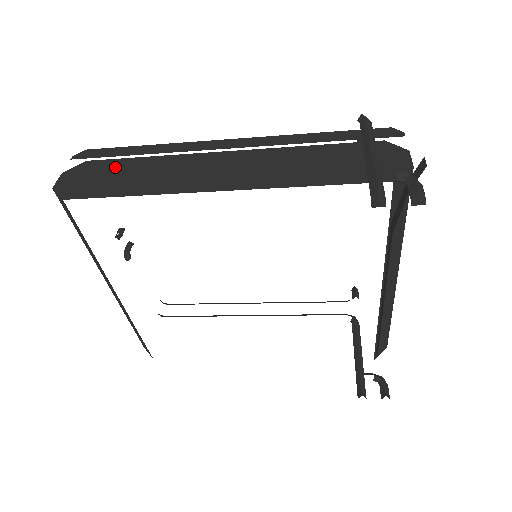
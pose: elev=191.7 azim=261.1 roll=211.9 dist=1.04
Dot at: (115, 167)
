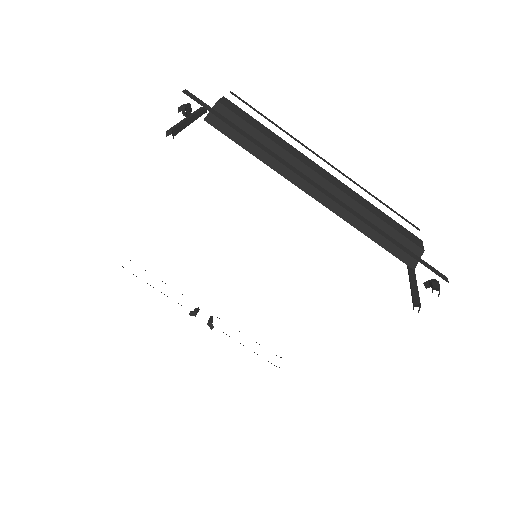
Dot at: occluded
